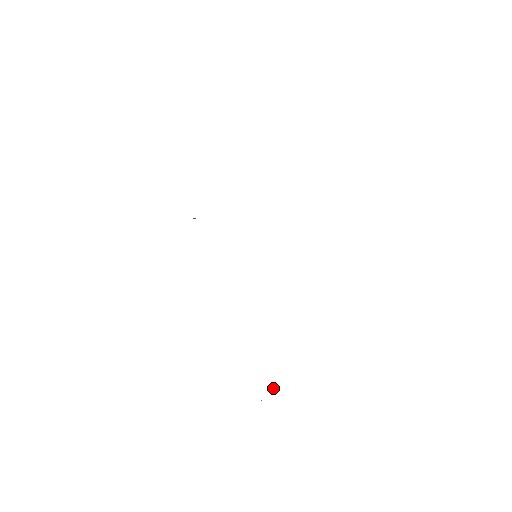
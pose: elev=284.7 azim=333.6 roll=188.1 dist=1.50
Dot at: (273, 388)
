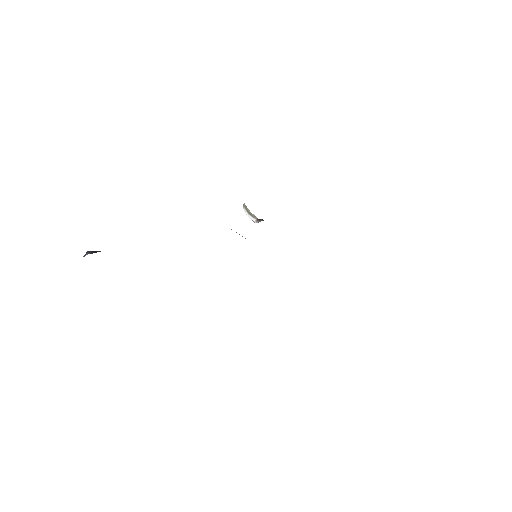
Dot at: occluded
